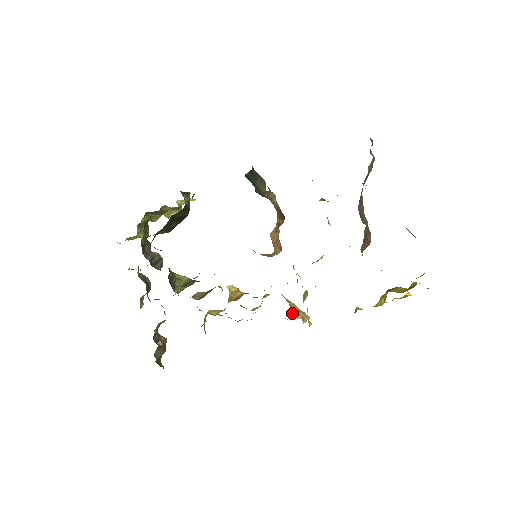
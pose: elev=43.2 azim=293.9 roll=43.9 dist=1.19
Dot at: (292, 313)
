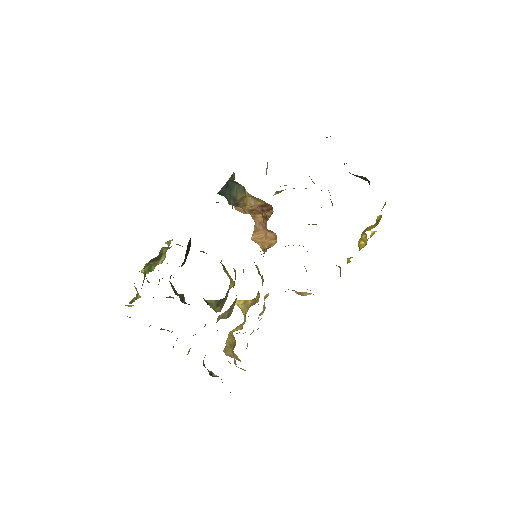
Dot at: (298, 294)
